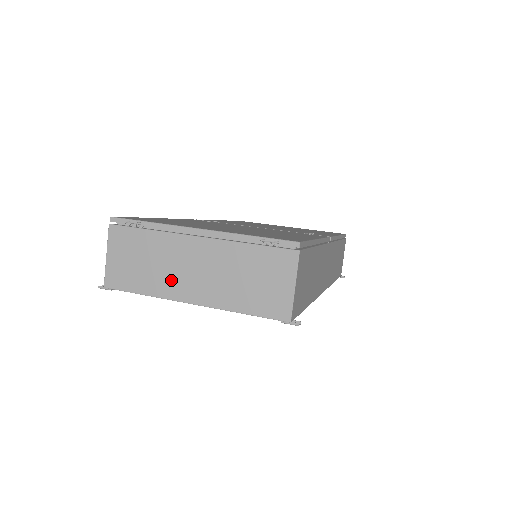
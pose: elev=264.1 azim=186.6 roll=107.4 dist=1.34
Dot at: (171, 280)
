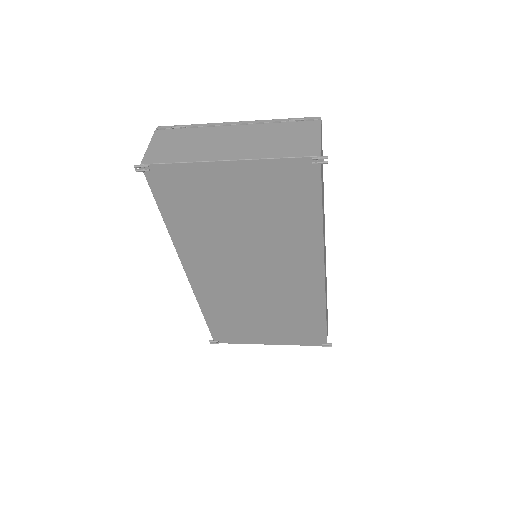
Dot at: (209, 150)
